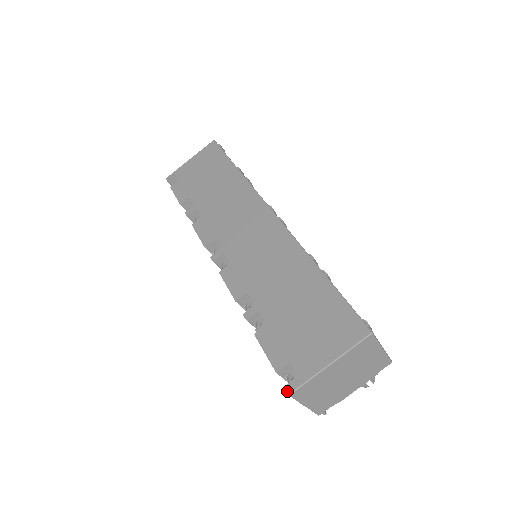
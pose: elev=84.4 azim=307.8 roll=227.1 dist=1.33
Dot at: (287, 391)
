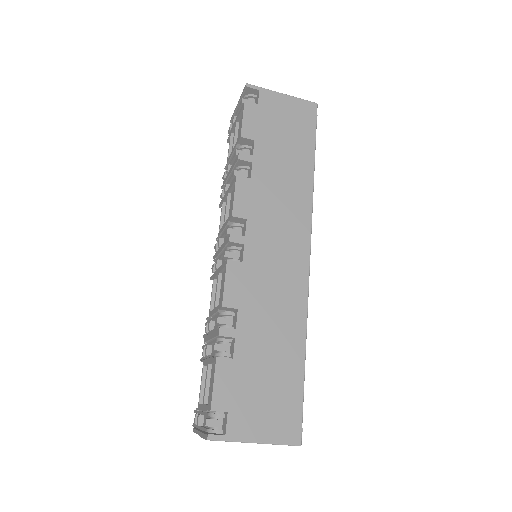
Dot at: (208, 436)
